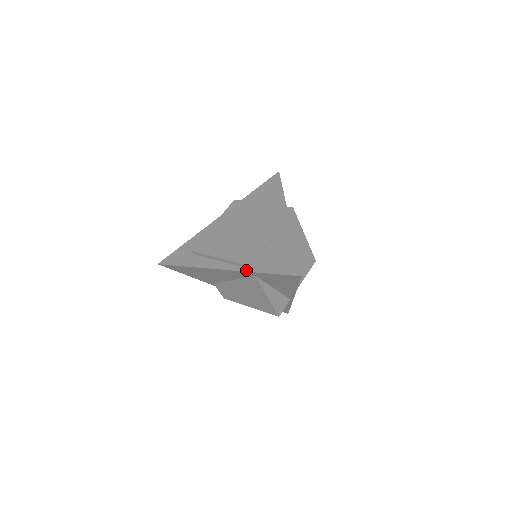
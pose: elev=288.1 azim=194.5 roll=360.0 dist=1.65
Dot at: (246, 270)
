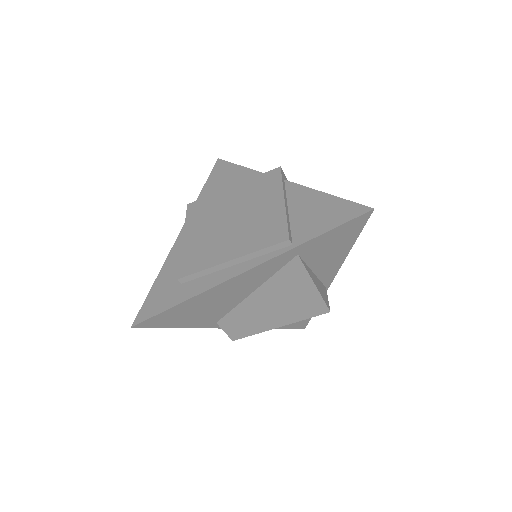
Dot at: (286, 249)
